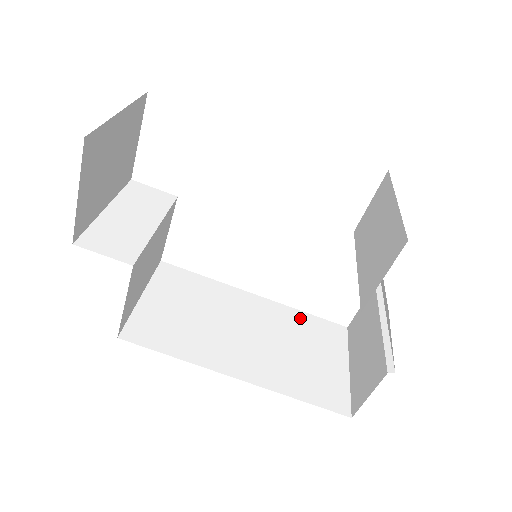
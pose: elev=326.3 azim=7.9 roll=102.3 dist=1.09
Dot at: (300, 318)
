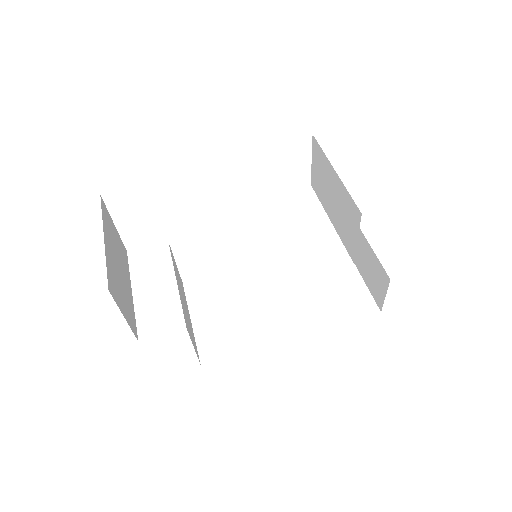
Dot at: (305, 257)
